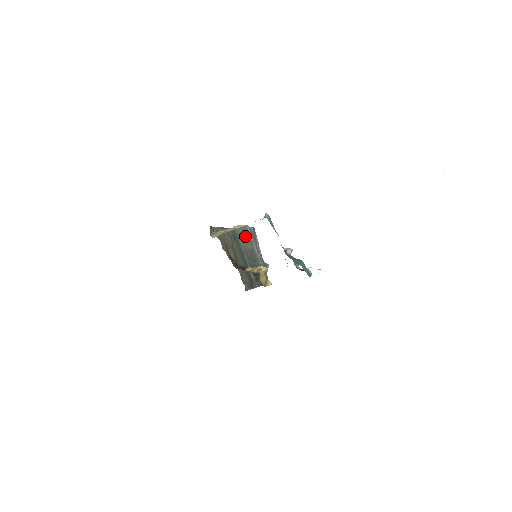
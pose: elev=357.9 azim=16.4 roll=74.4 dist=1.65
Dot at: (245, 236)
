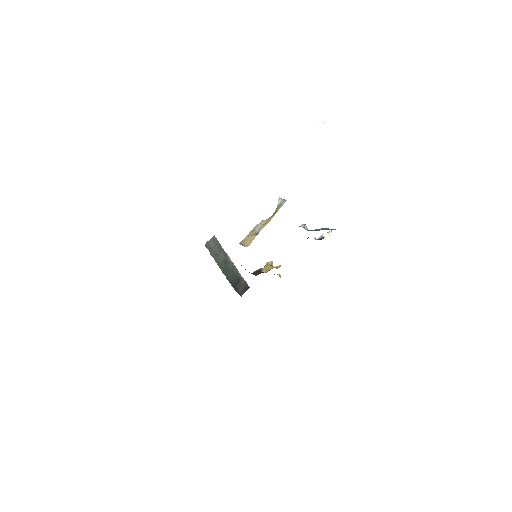
Dot at: (215, 249)
